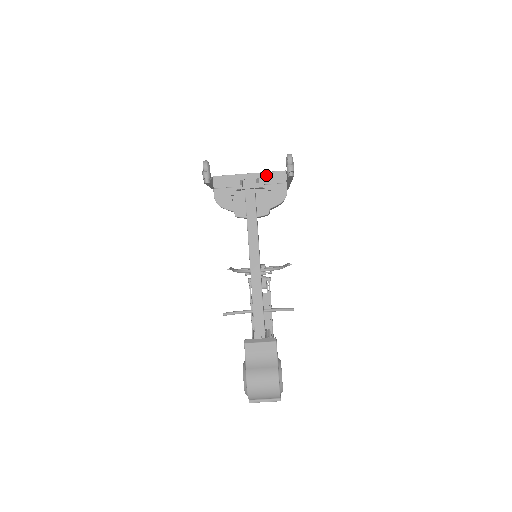
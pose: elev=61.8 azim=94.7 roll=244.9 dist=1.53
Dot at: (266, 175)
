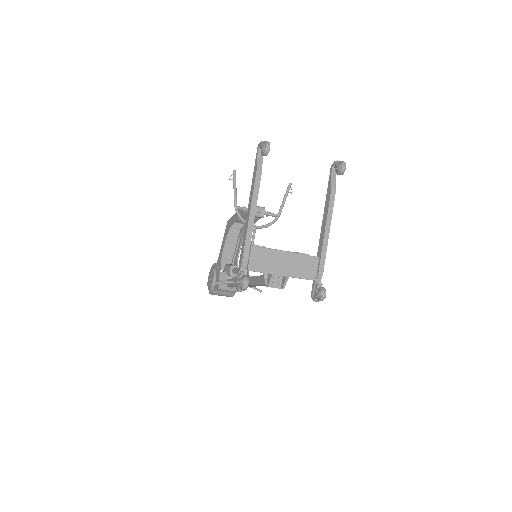
Dot at: occluded
